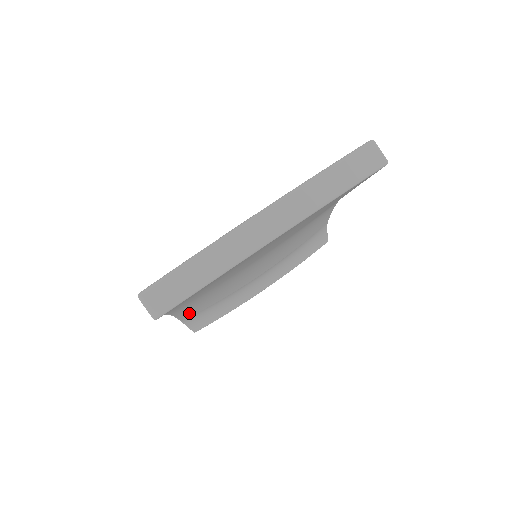
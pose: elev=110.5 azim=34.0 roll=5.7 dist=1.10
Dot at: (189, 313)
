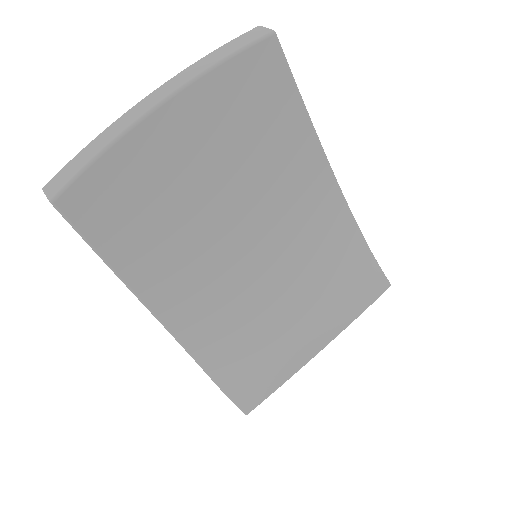
Dot at: (215, 361)
